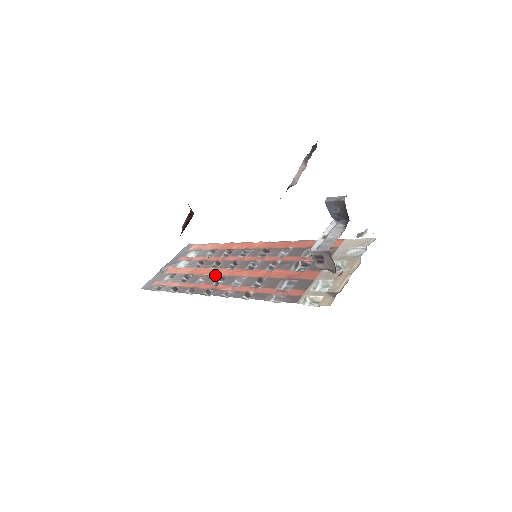
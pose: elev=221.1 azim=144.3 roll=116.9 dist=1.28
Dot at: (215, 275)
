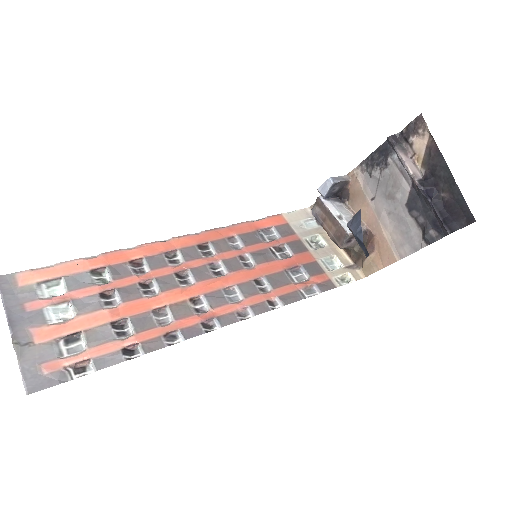
Dot at: (178, 302)
